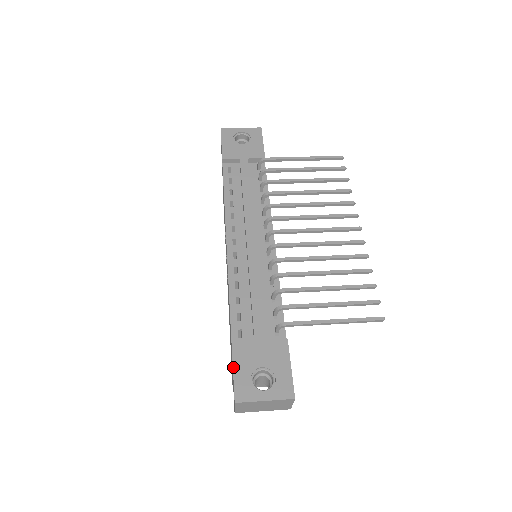
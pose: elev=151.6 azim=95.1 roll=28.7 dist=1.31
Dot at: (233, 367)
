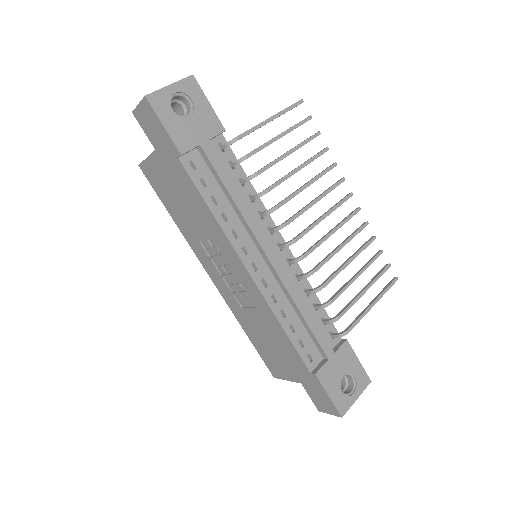
Dot at: (327, 393)
